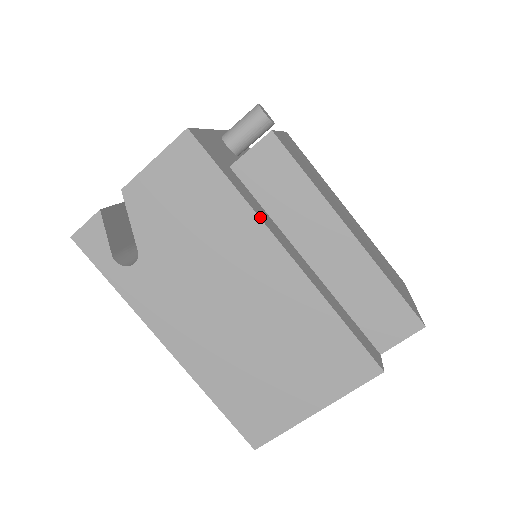
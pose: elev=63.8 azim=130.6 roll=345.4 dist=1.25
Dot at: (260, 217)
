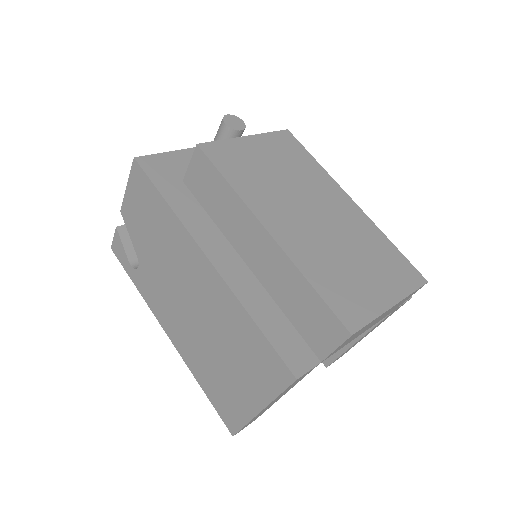
Dot at: (185, 225)
